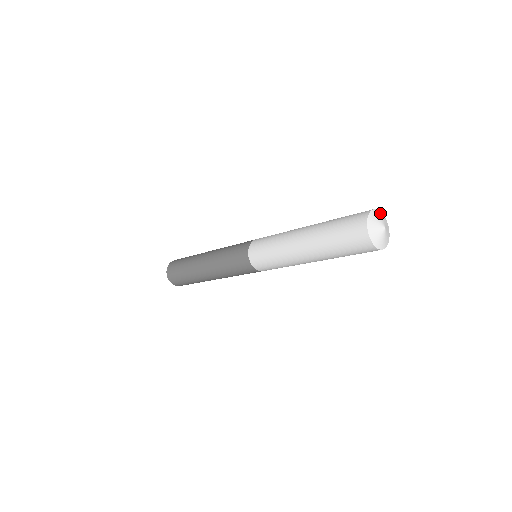
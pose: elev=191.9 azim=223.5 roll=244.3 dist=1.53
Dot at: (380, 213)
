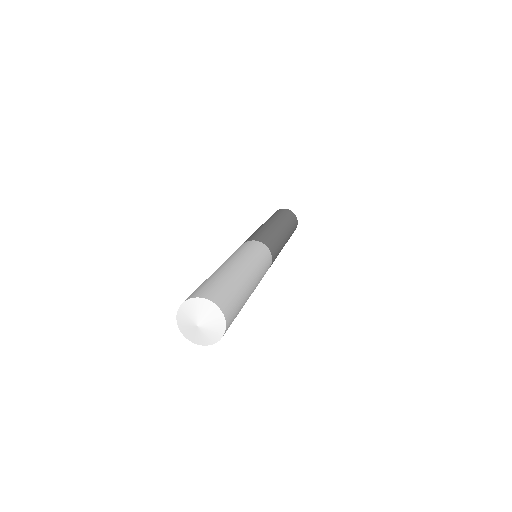
Dot at: (212, 307)
